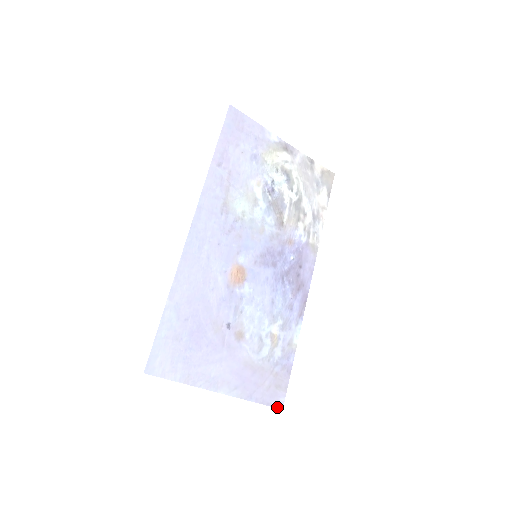
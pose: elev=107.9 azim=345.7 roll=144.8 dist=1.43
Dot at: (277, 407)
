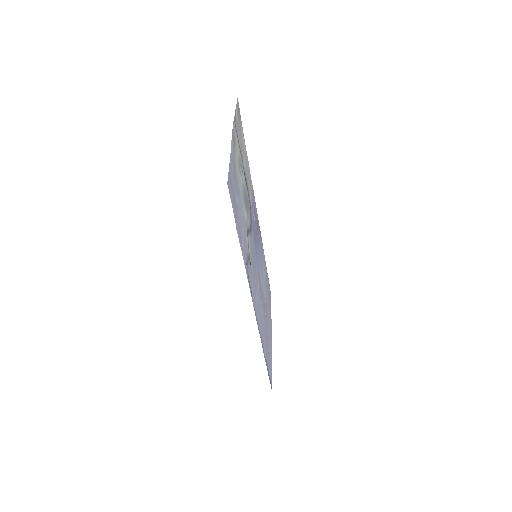
Dot at: occluded
